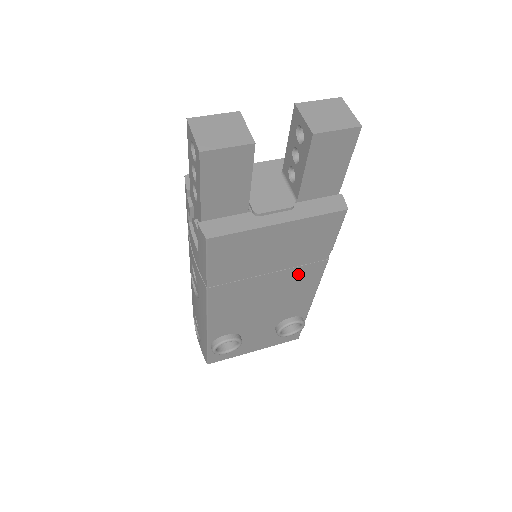
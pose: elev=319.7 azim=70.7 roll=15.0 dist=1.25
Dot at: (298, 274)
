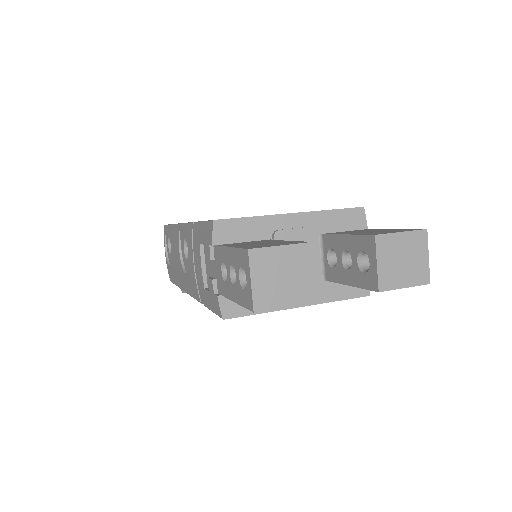
Dot at: occluded
